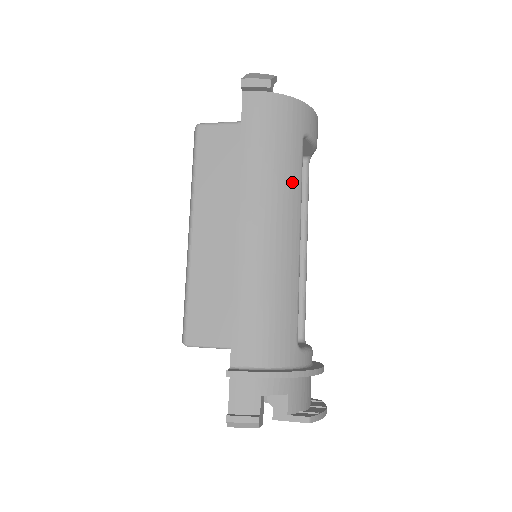
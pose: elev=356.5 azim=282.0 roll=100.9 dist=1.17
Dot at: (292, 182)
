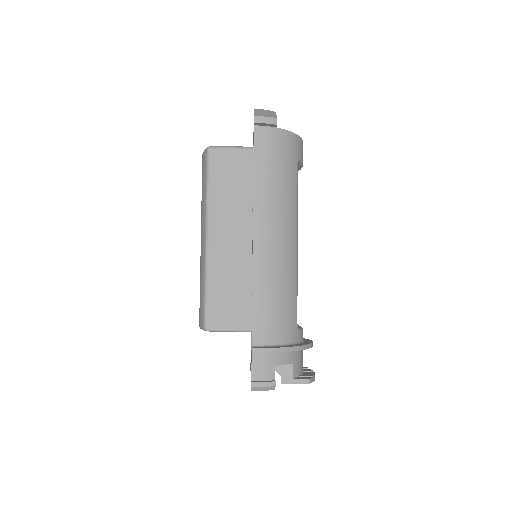
Dot at: (292, 200)
